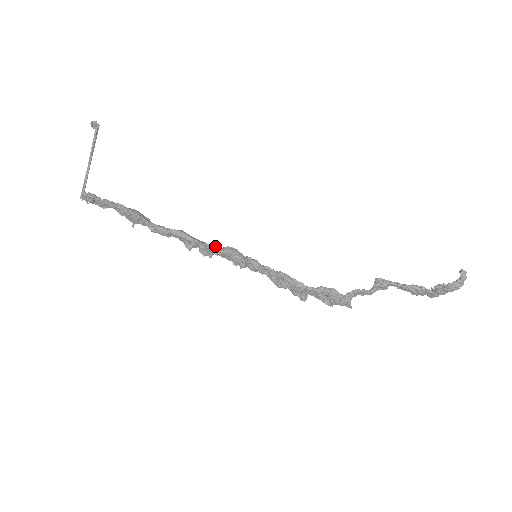
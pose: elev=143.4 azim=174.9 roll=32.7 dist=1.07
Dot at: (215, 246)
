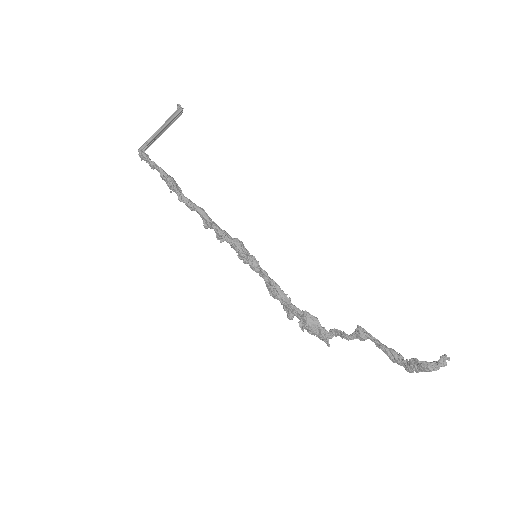
Dot at: (226, 233)
